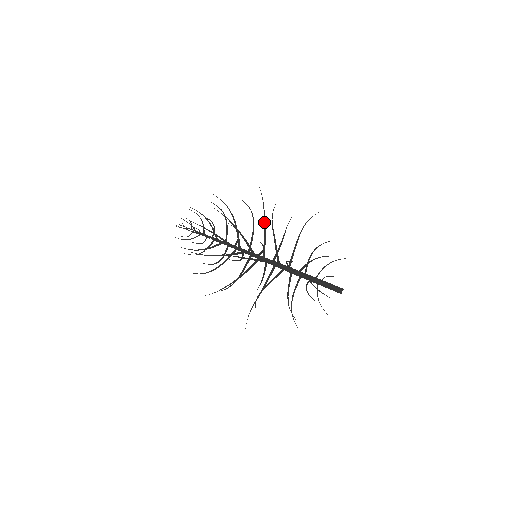
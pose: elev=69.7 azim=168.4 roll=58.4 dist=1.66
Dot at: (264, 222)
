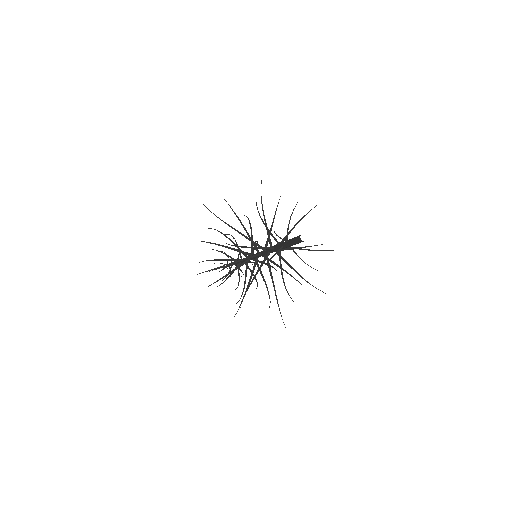
Dot at: occluded
